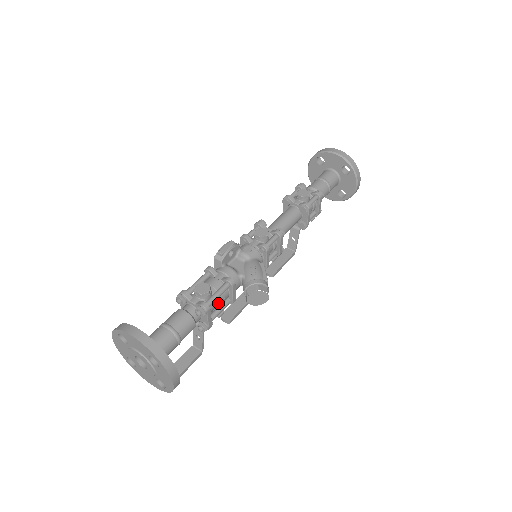
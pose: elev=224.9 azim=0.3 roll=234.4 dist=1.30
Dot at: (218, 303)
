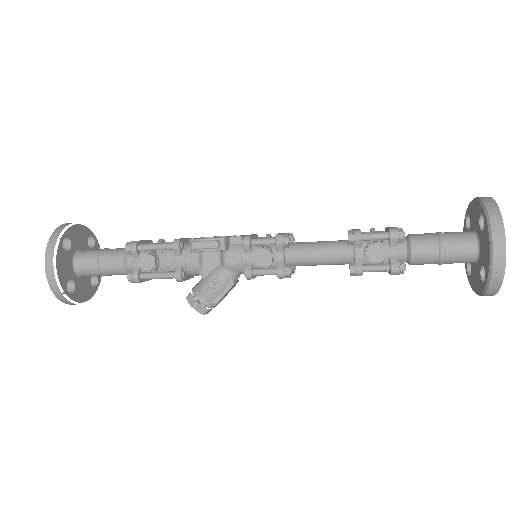
Dot at: occluded
